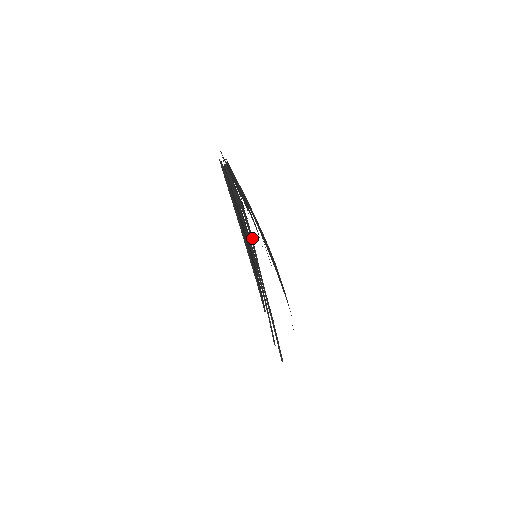
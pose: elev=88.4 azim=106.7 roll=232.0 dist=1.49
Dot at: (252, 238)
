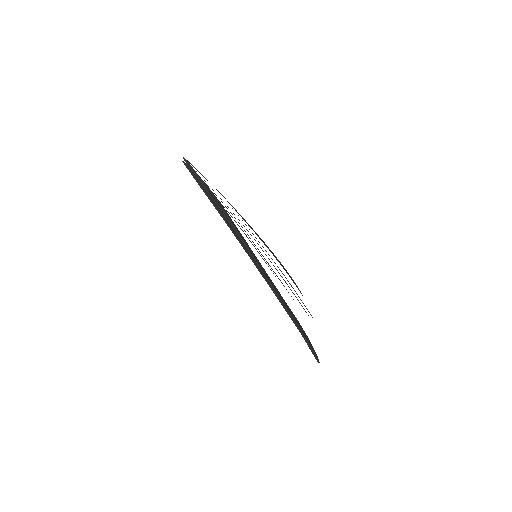
Dot at: (224, 210)
